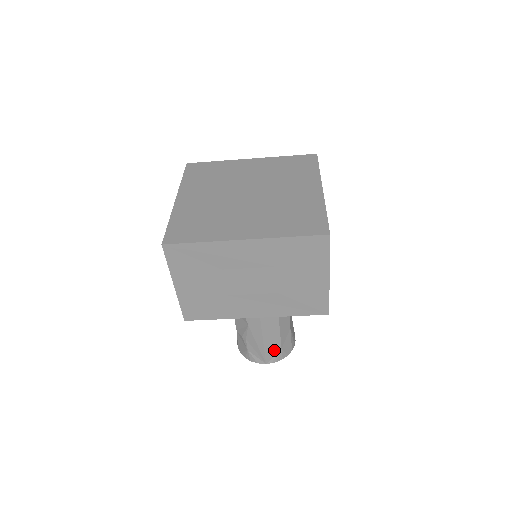
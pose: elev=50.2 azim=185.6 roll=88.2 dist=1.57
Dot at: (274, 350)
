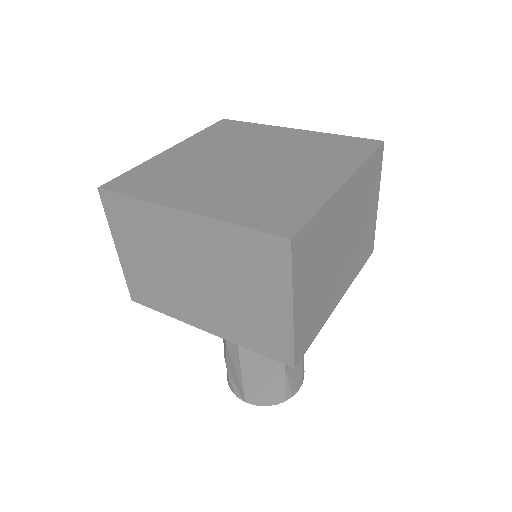
Dot at: (256, 389)
